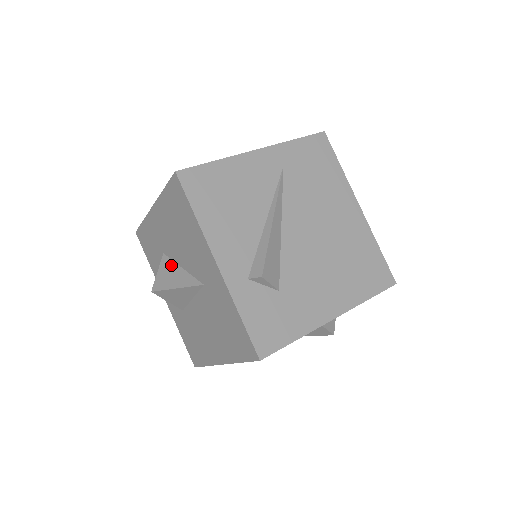
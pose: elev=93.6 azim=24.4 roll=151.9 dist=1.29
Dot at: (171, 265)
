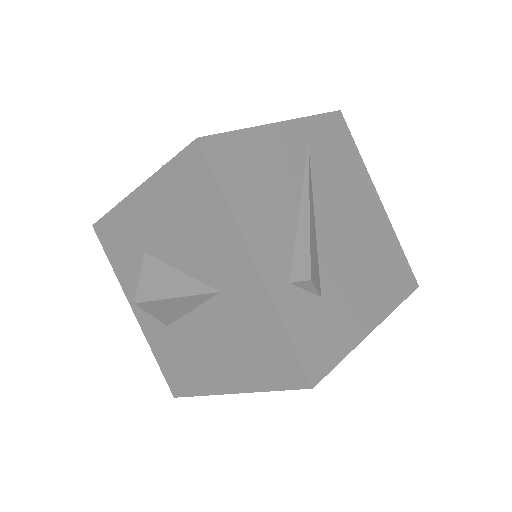
Dot at: (161, 267)
